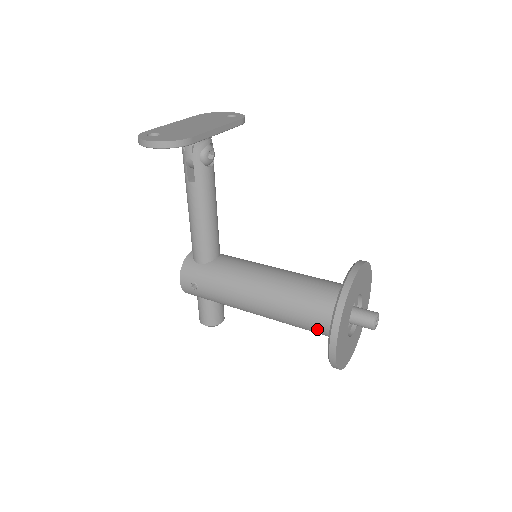
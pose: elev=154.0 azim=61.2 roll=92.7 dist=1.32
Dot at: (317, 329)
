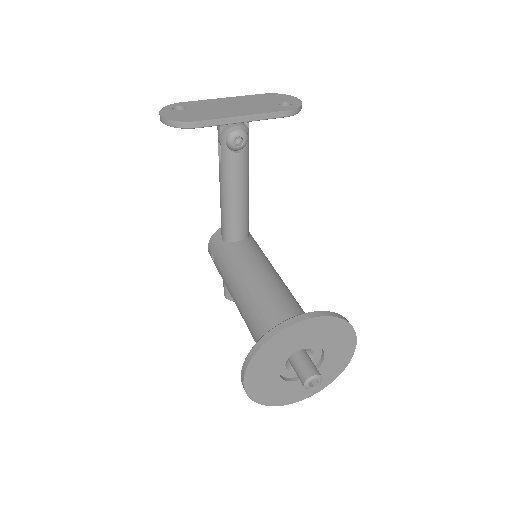
Dot at: occluded
